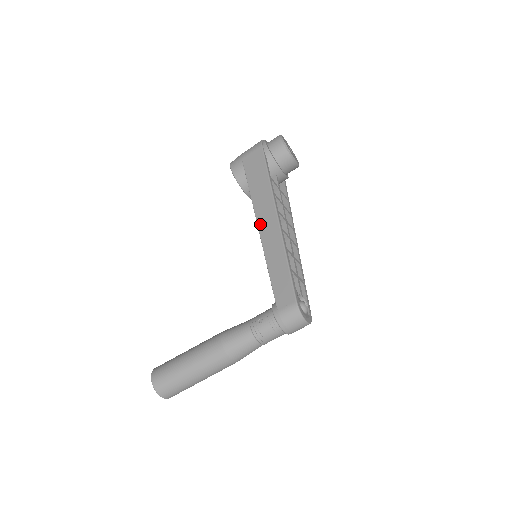
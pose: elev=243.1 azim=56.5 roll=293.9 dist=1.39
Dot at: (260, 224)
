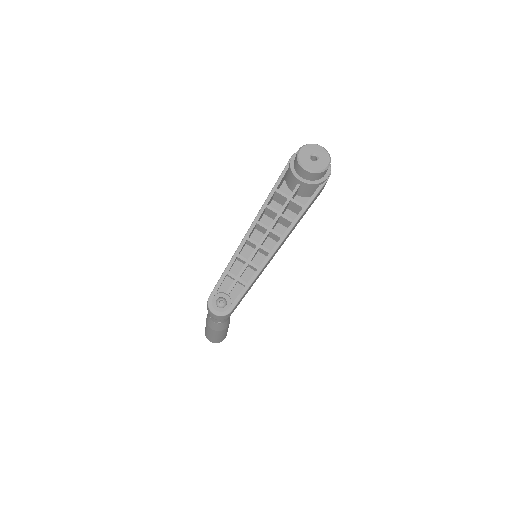
Dot at: occluded
